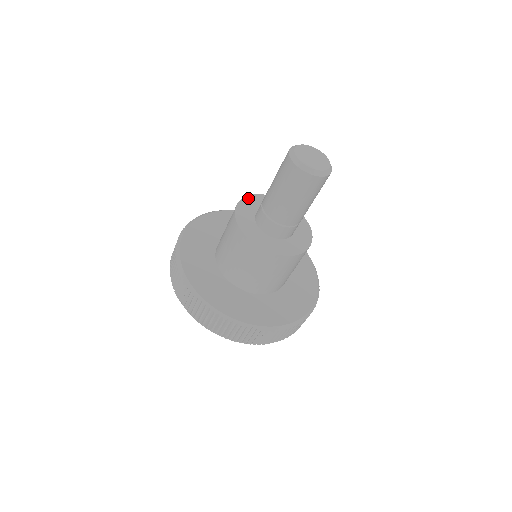
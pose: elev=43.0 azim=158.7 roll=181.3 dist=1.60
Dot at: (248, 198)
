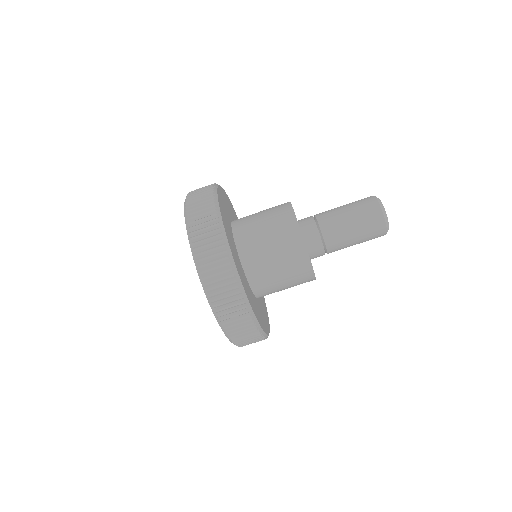
Dot at: occluded
